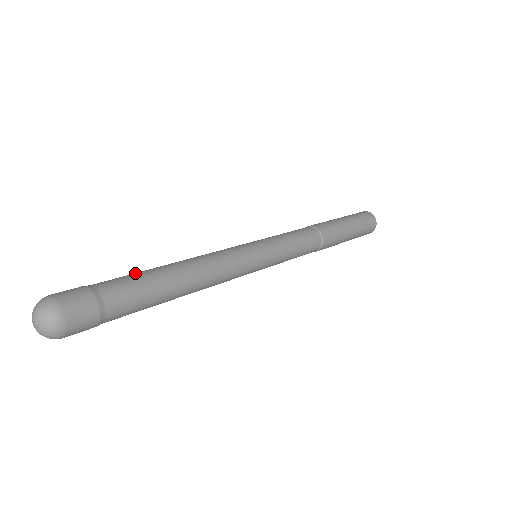
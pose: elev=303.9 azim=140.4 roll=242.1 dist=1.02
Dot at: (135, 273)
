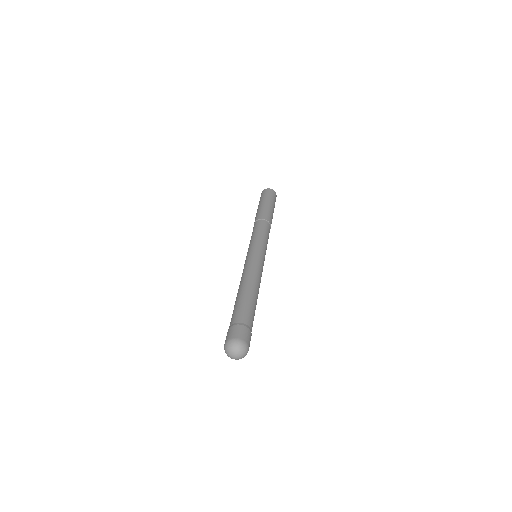
Dot at: (239, 304)
